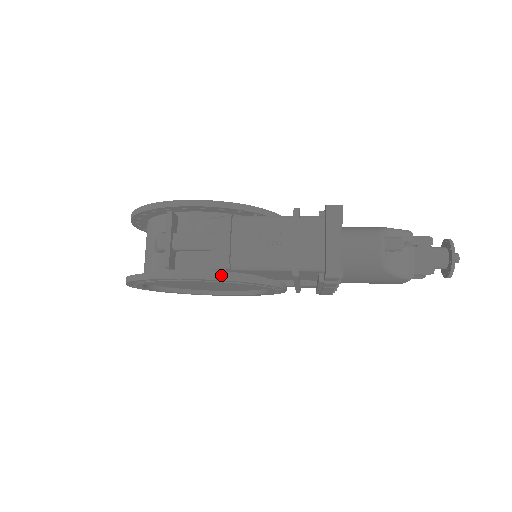
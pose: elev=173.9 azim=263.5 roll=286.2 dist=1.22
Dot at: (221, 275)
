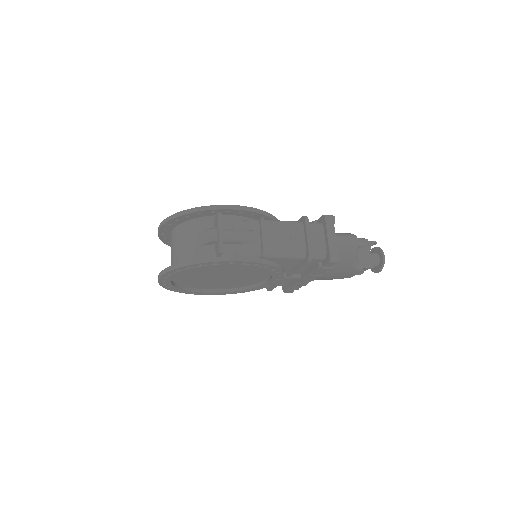
Dot at: (261, 260)
